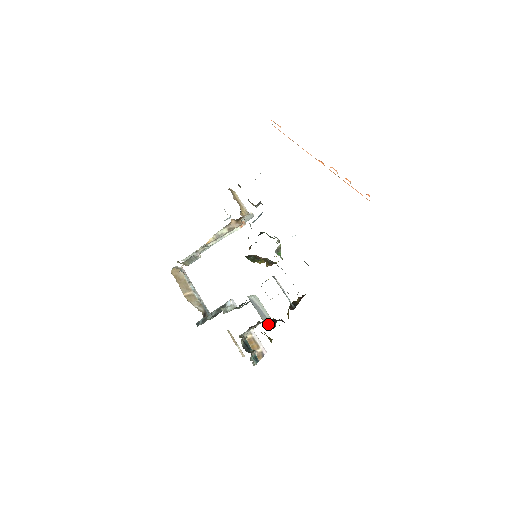
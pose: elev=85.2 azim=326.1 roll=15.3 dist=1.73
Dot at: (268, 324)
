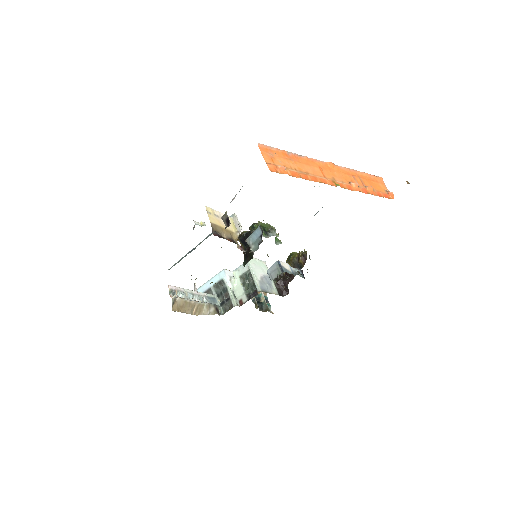
Dot at: (279, 290)
